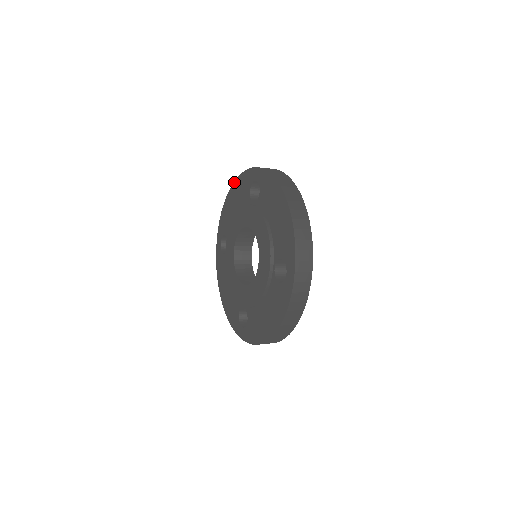
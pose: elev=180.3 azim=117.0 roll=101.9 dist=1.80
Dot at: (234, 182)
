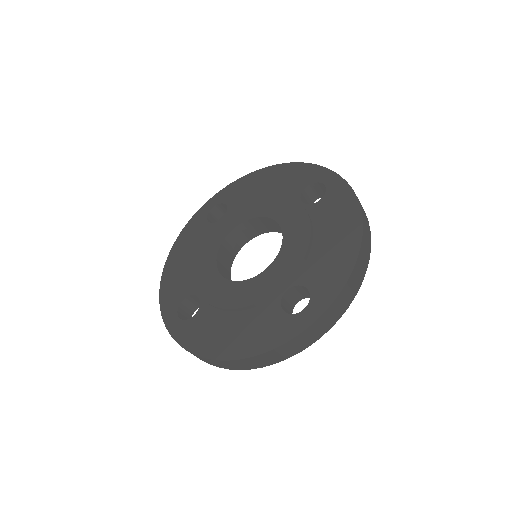
Dot at: (285, 163)
